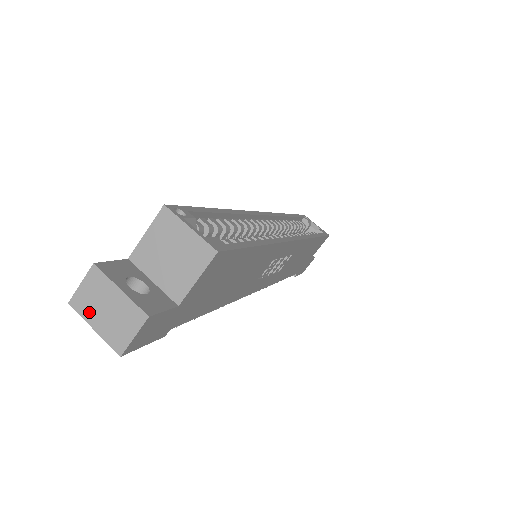
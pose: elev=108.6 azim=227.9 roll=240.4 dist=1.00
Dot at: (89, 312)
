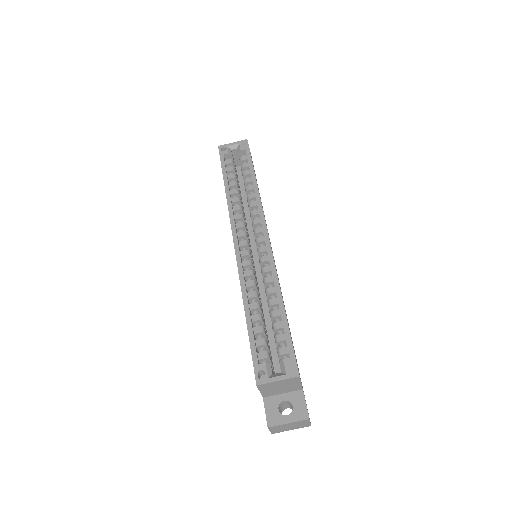
Dot at: (283, 430)
